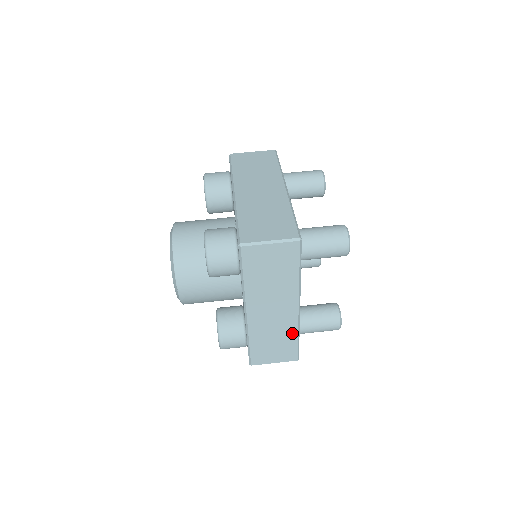
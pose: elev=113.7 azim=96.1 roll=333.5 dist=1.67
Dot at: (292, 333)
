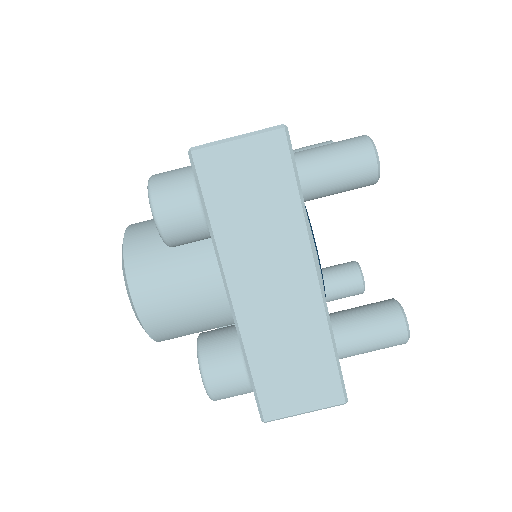
Dot at: occluded
